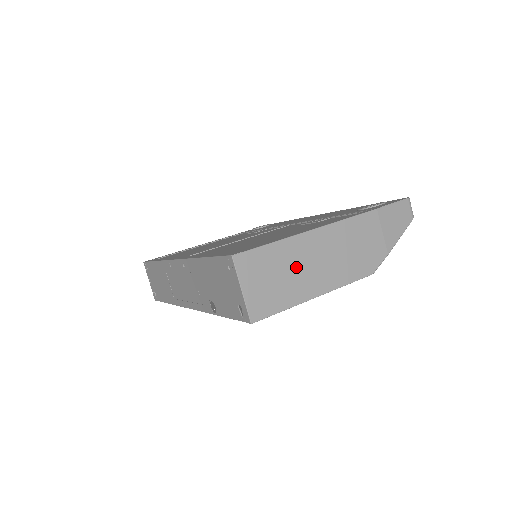
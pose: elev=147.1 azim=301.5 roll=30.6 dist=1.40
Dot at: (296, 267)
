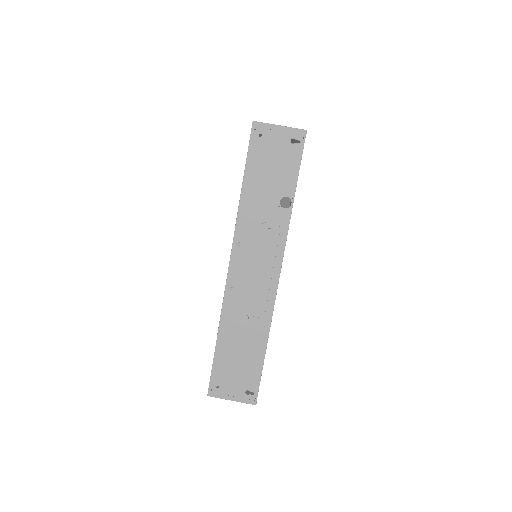
Dot at: occluded
